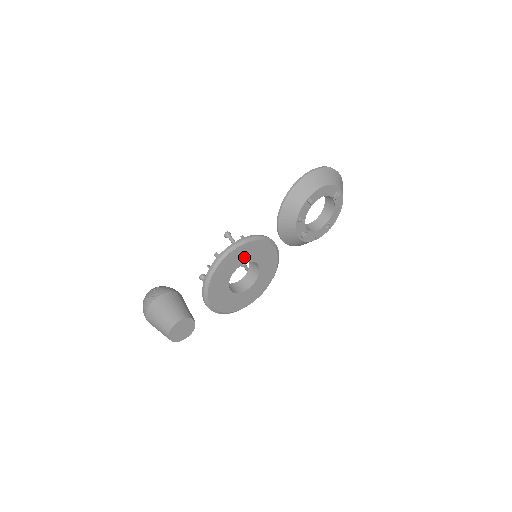
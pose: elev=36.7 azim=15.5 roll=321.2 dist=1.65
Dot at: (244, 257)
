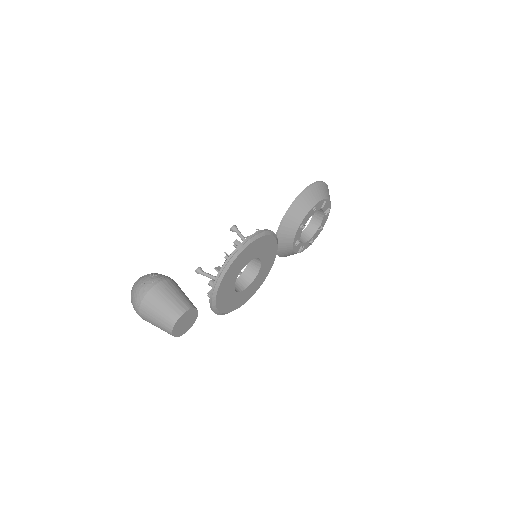
Dot at: (258, 251)
